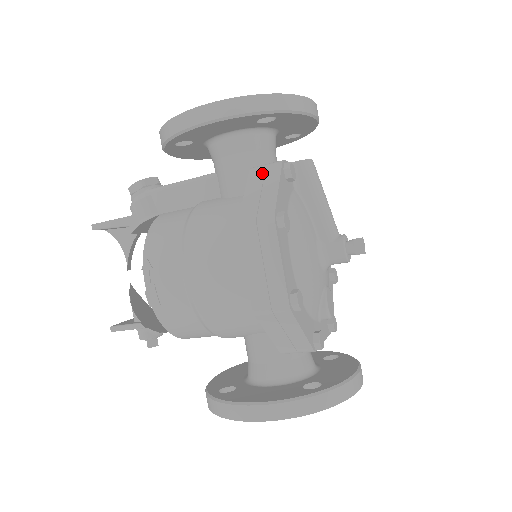
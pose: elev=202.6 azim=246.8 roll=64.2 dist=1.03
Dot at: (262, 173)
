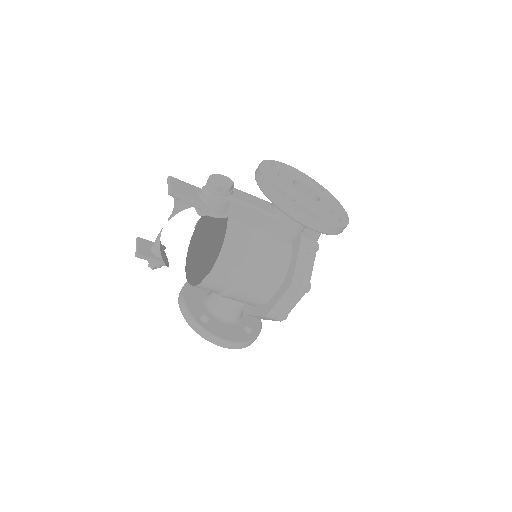
Dot at: (307, 248)
